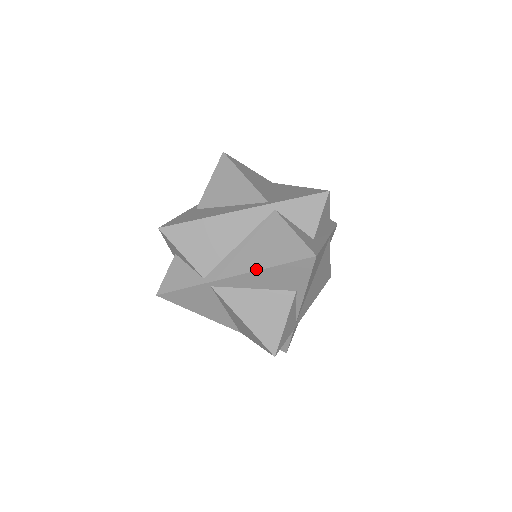
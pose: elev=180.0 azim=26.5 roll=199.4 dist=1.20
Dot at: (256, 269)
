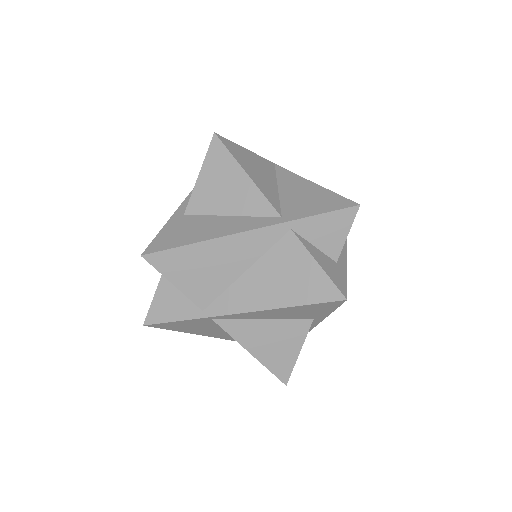
Dot at: (270, 307)
